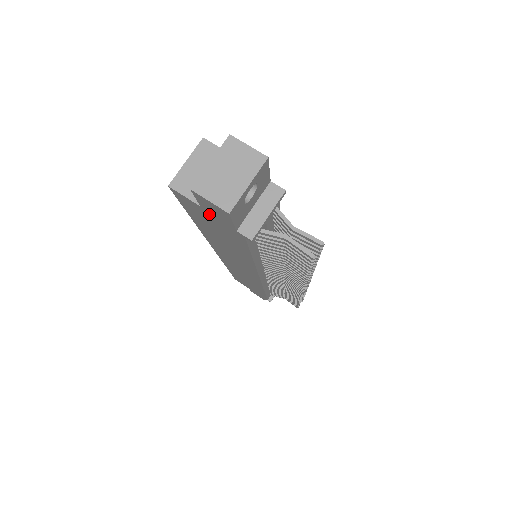
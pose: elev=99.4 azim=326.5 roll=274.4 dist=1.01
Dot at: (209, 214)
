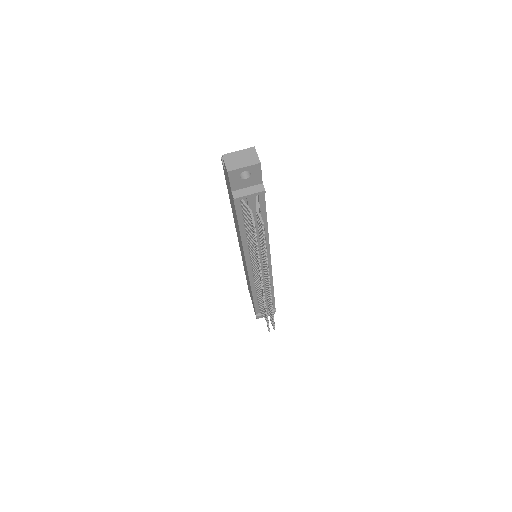
Dot at: (227, 179)
